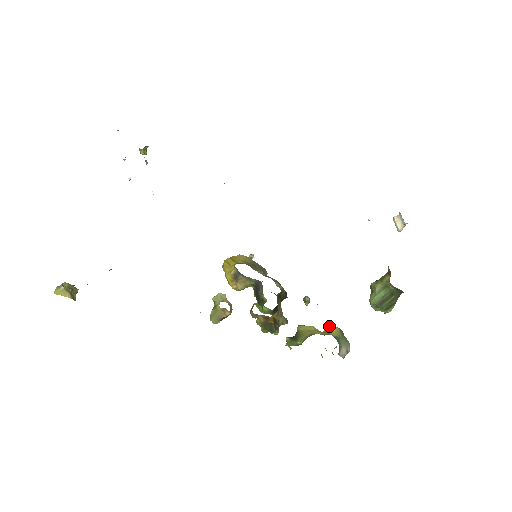
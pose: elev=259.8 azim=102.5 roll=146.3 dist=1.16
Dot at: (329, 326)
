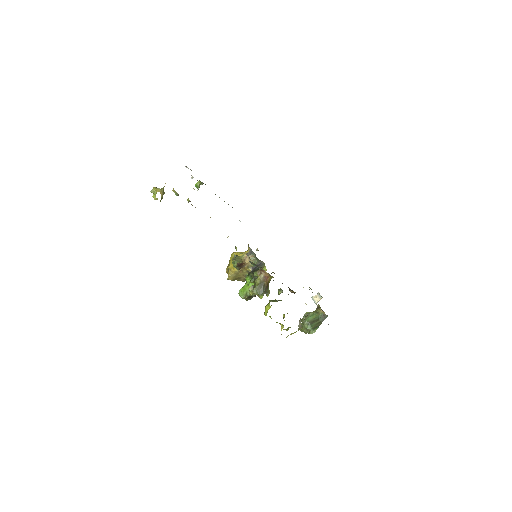
Dot at: occluded
